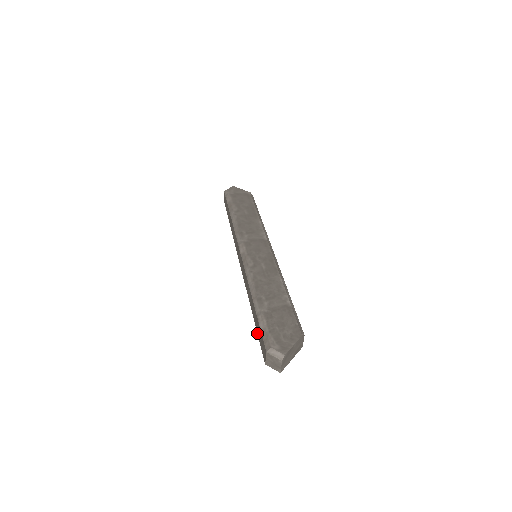
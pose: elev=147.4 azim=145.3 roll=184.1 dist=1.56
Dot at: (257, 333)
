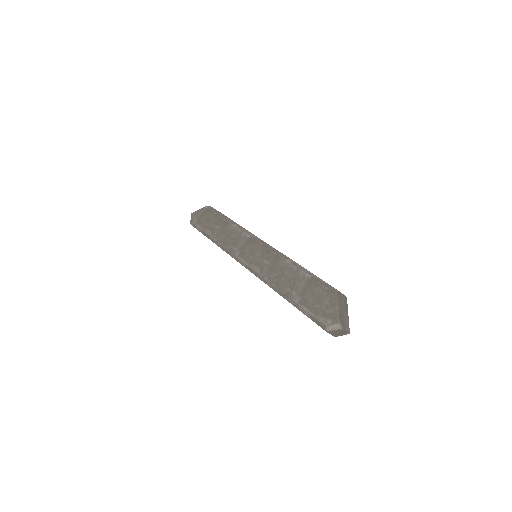
Dot at: occluded
